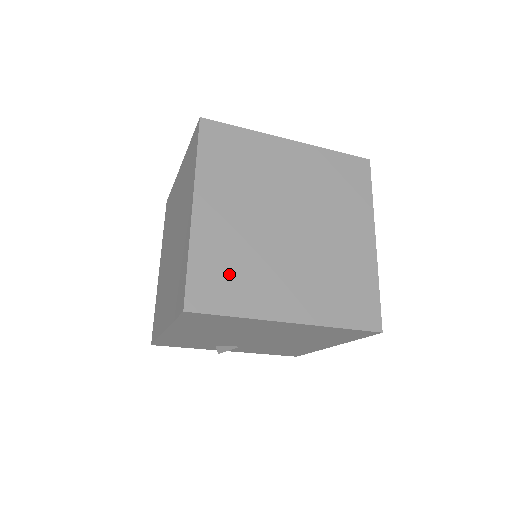
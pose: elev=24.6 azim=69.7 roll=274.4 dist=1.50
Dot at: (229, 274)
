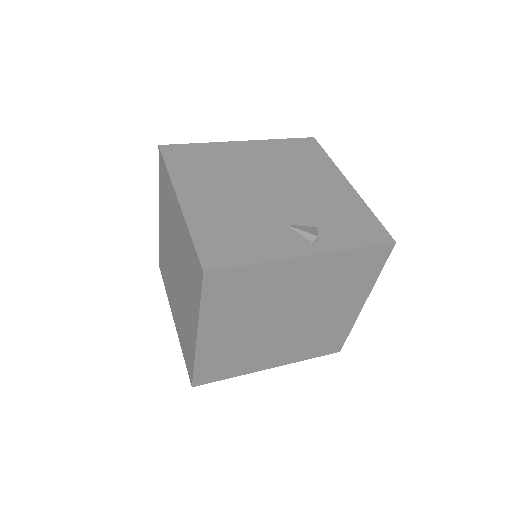
Dot at: (227, 362)
